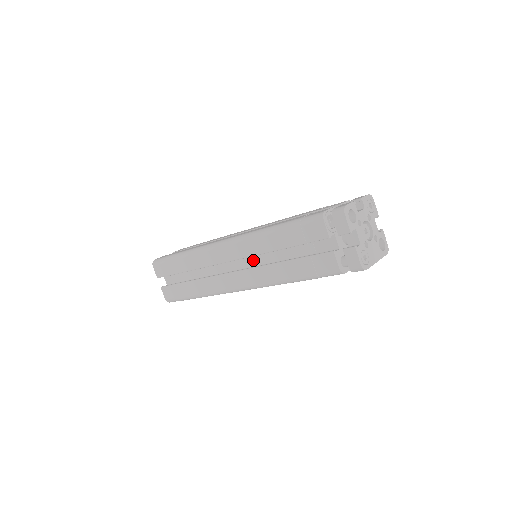
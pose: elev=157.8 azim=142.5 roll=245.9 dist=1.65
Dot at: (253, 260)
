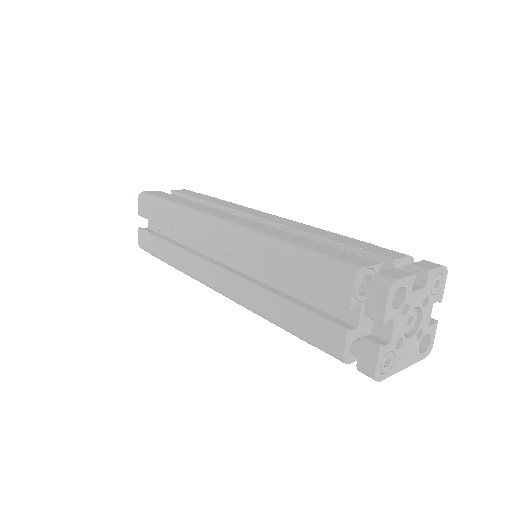
Dot at: (246, 264)
